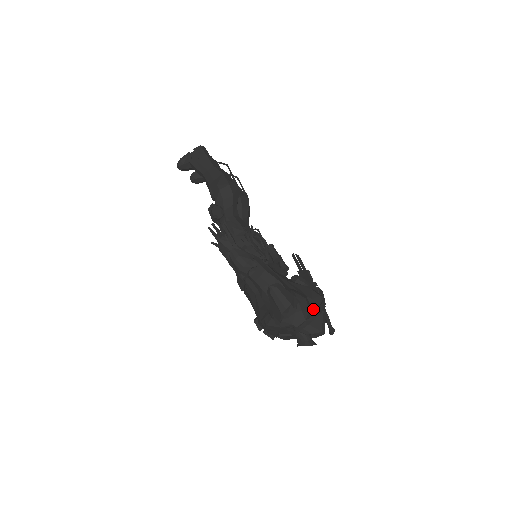
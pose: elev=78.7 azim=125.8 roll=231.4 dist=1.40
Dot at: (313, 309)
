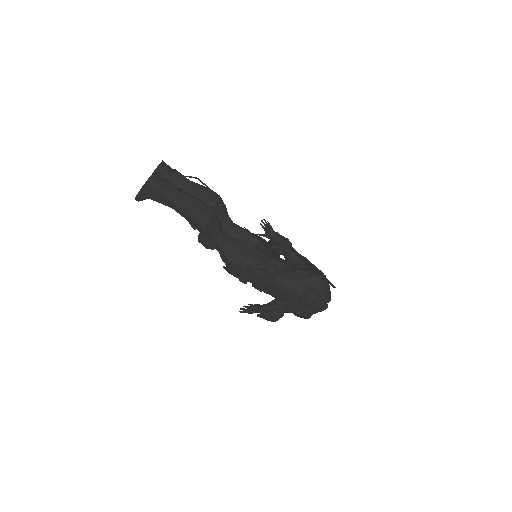
Dot at: (322, 294)
